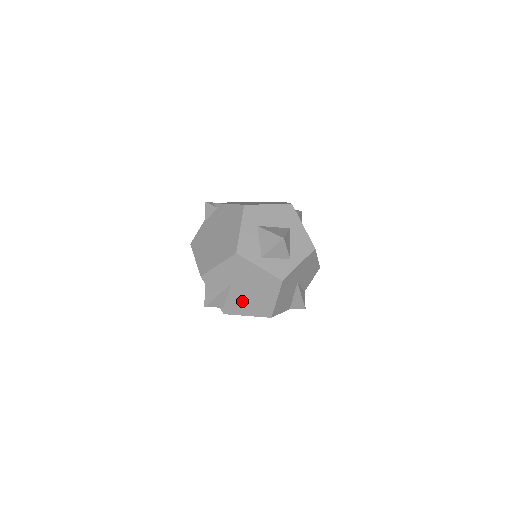
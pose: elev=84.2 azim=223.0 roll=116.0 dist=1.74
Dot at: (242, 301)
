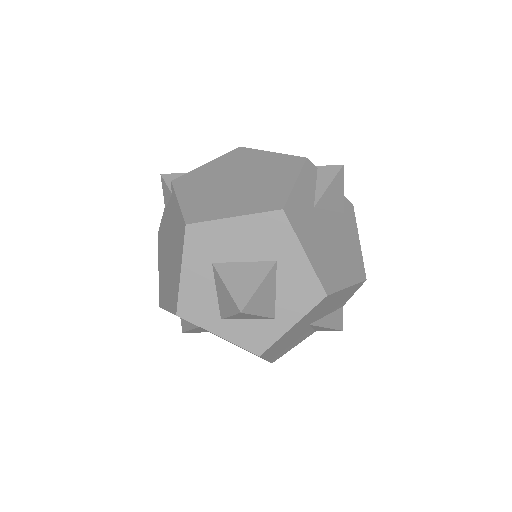
Dot at: occluded
